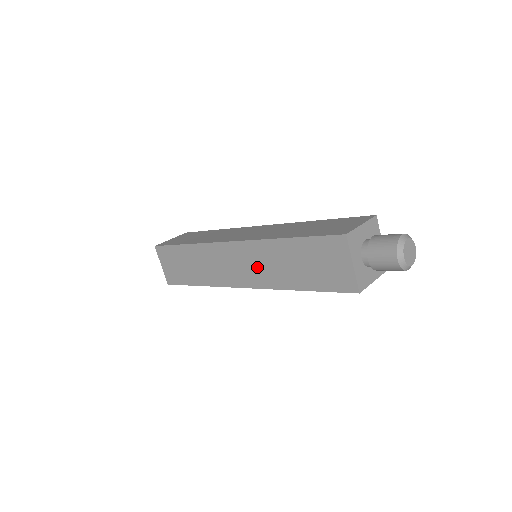
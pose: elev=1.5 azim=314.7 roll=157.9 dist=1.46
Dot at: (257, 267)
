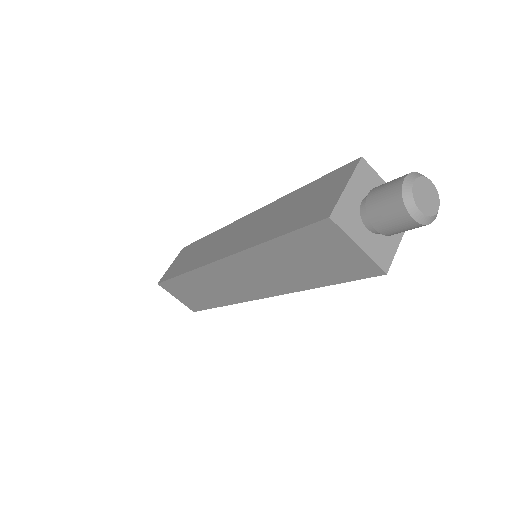
Dot at: (248, 231)
